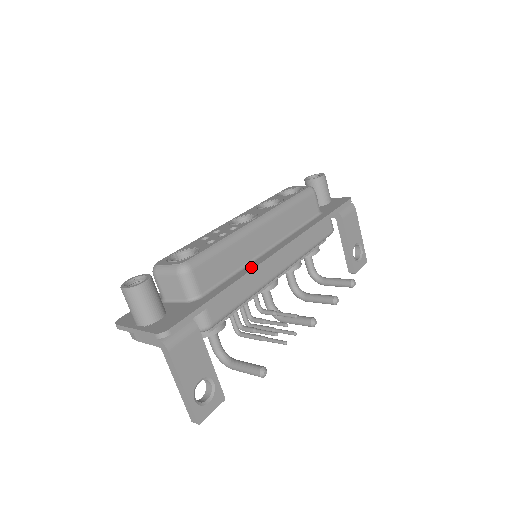
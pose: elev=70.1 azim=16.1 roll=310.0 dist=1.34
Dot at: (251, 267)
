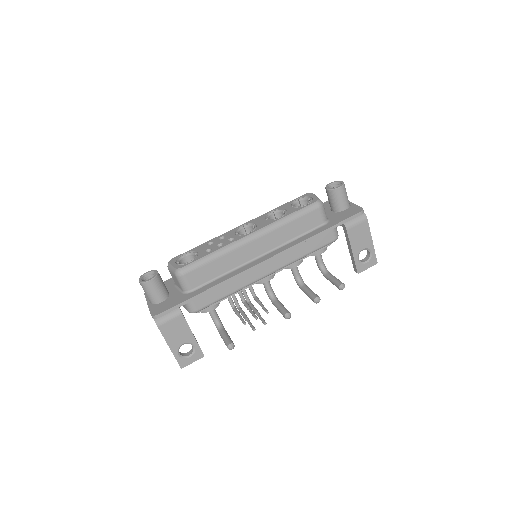
Dot at: (235, 273)
